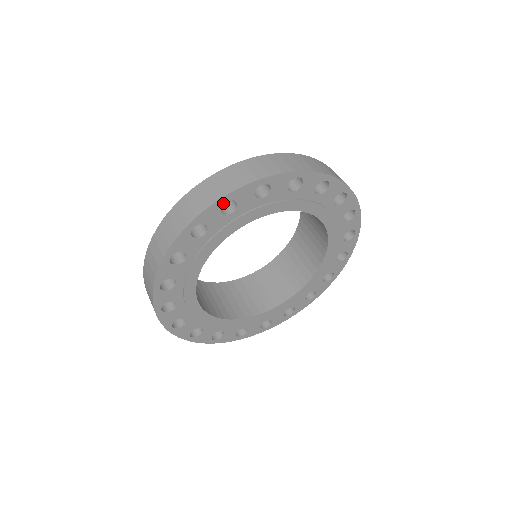
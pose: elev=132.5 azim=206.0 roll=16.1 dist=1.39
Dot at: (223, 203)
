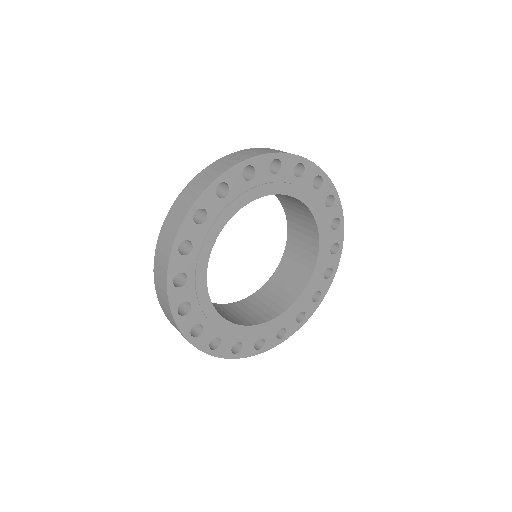
Dot at: occluded
